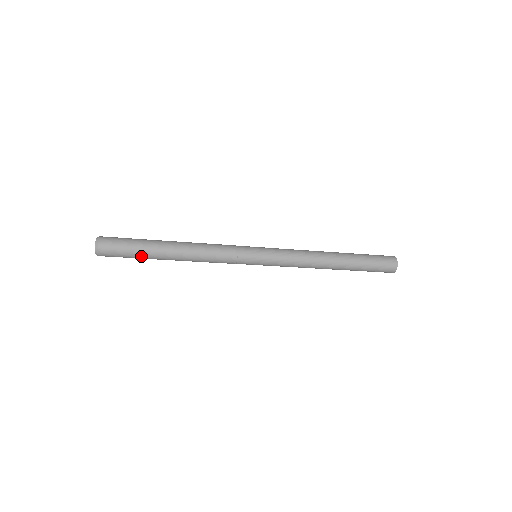
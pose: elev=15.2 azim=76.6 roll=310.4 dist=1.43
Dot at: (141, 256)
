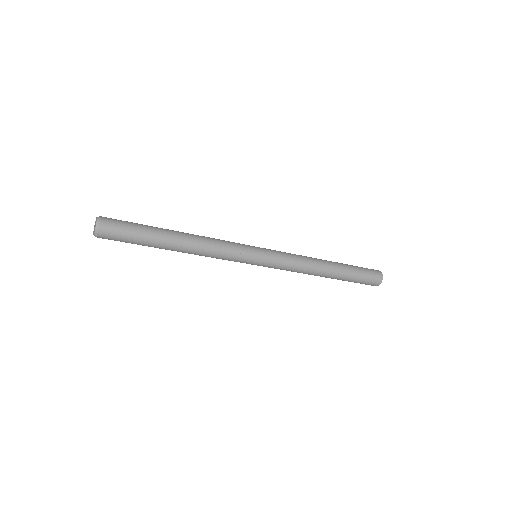
Dot at: (145, 233)
